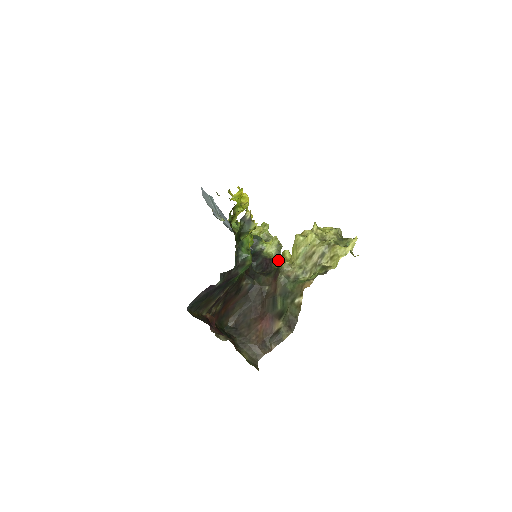
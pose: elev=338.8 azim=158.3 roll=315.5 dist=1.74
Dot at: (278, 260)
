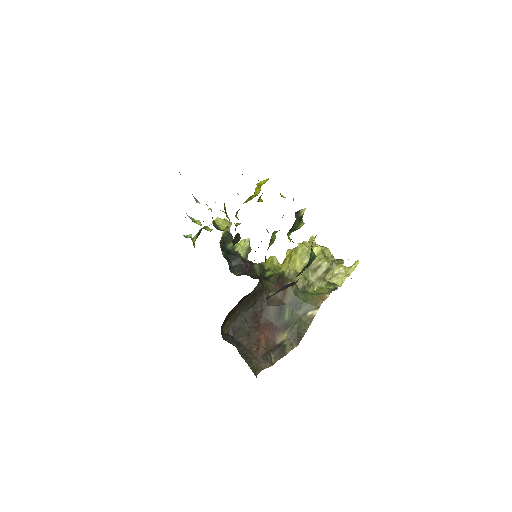
Dot at: (264, 265)
